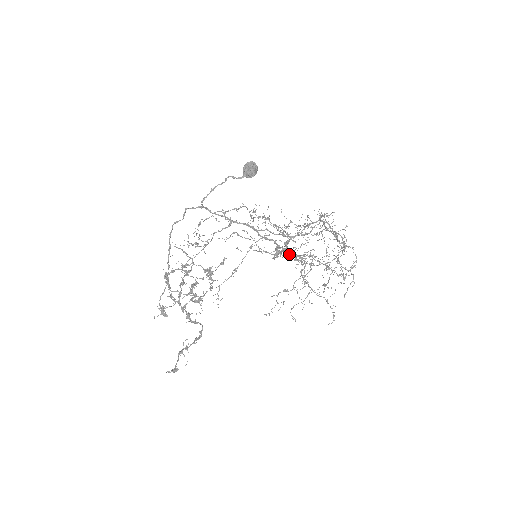
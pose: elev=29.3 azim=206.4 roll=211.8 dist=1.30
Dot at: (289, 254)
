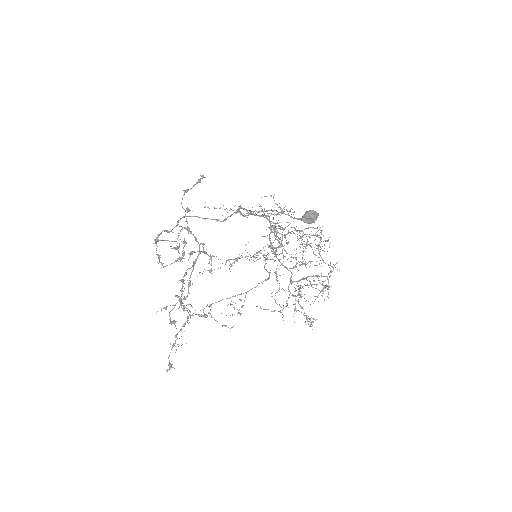
Dot at: occluded
